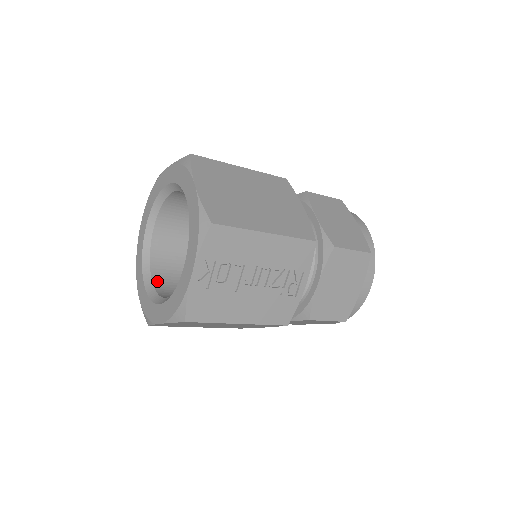
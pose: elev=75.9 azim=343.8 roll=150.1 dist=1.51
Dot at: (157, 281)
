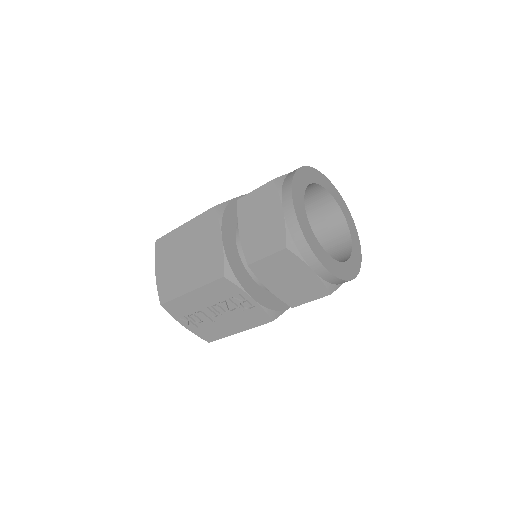
Dot at: occluded
